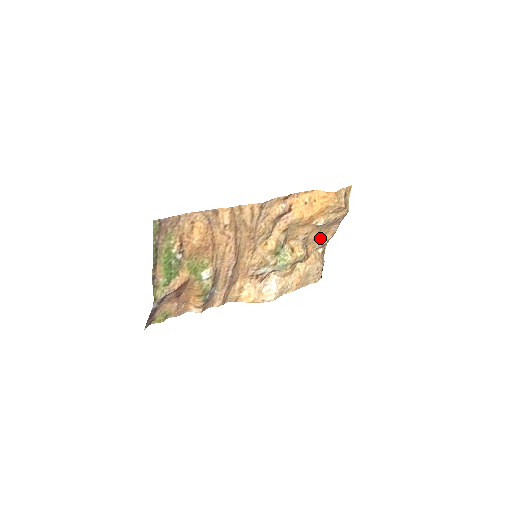
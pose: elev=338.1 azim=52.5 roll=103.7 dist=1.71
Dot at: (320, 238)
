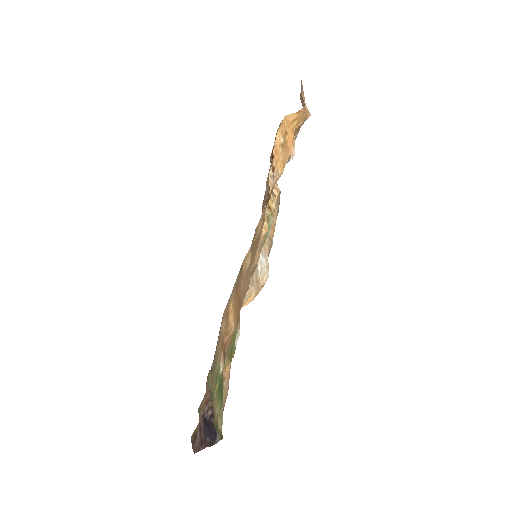
Dot at: occluded
